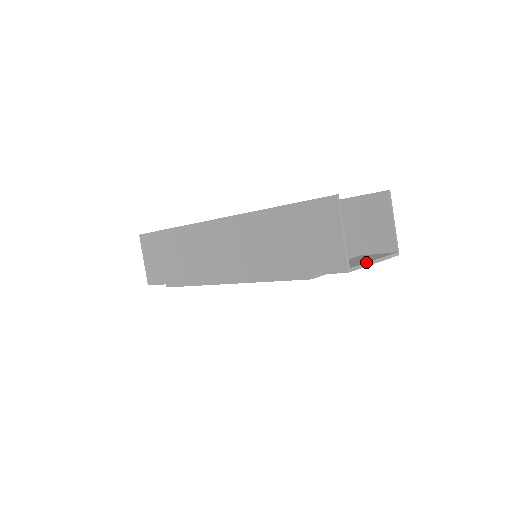
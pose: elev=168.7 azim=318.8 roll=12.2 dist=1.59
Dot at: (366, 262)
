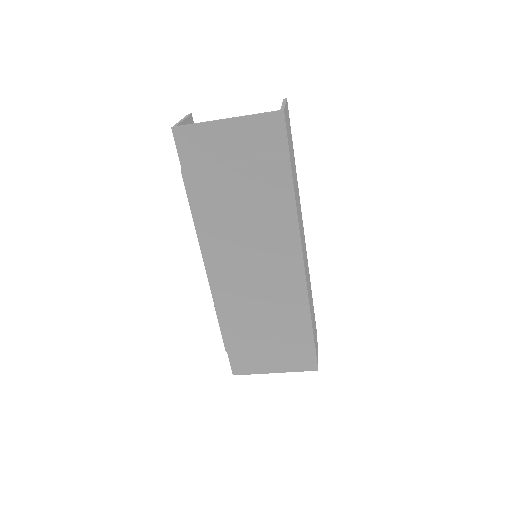
Dot at: (208, 122)
